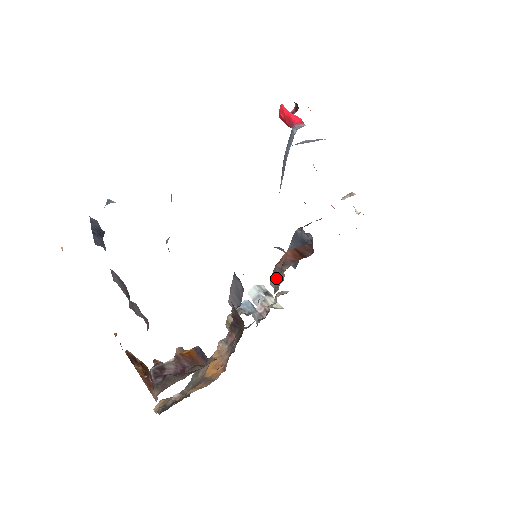
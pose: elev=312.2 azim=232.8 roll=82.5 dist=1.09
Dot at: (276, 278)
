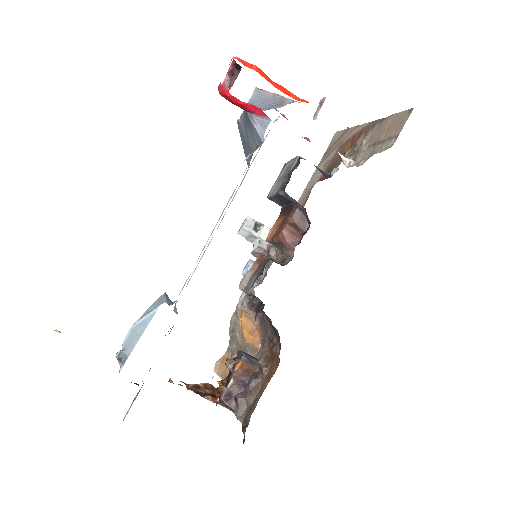
Dot at: (274, 244)
